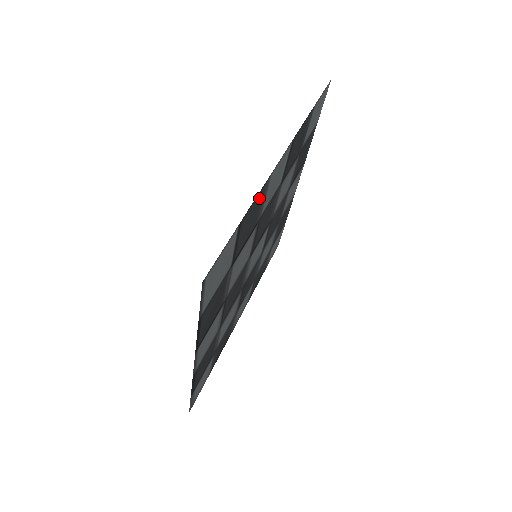
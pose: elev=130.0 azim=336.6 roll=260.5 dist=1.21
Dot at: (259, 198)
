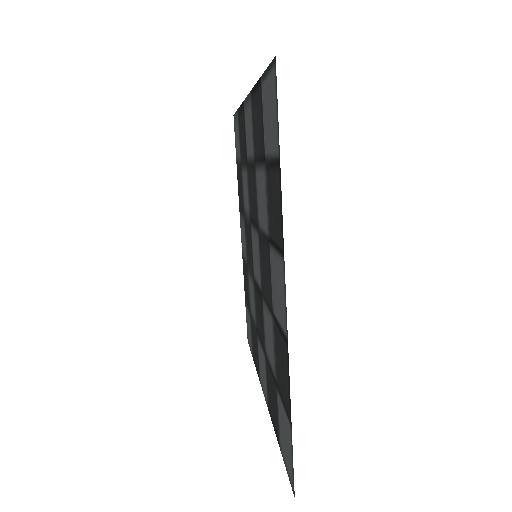
Dot at: (253, 102)
